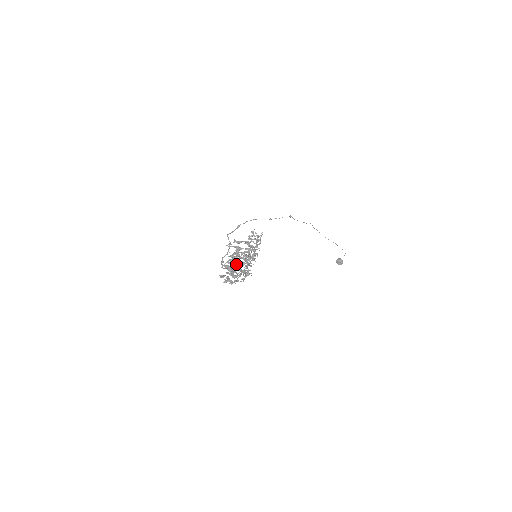
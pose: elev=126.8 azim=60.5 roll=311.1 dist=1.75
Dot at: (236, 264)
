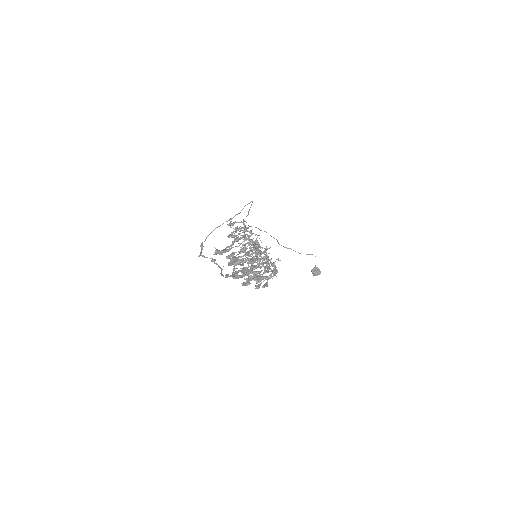
Dot at: occluded
